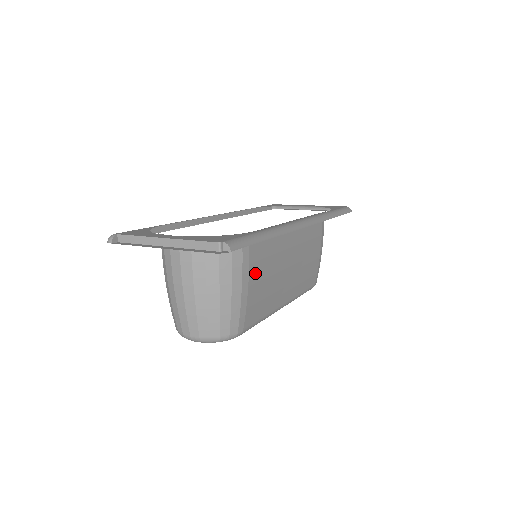
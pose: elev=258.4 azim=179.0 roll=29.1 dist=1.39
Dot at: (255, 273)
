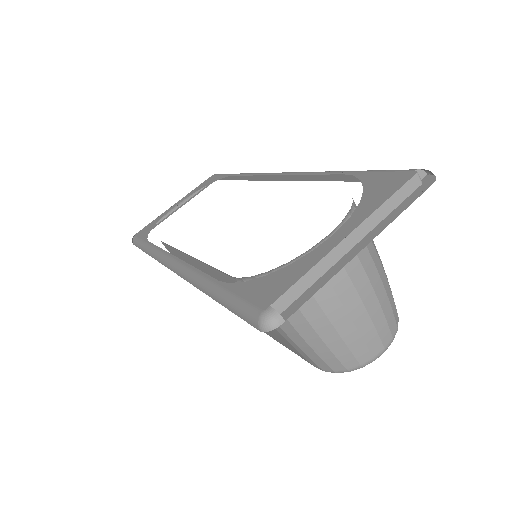
Dot at: occluded
